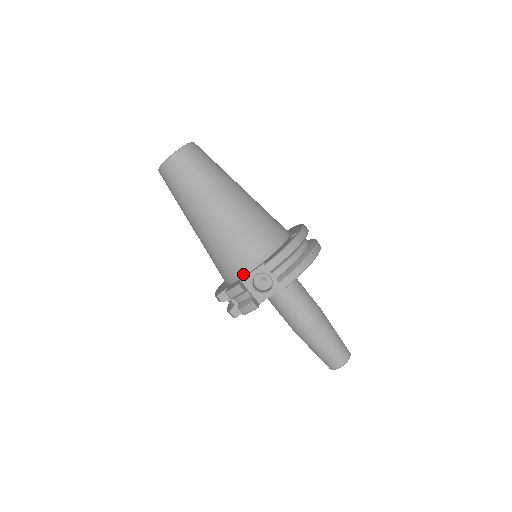
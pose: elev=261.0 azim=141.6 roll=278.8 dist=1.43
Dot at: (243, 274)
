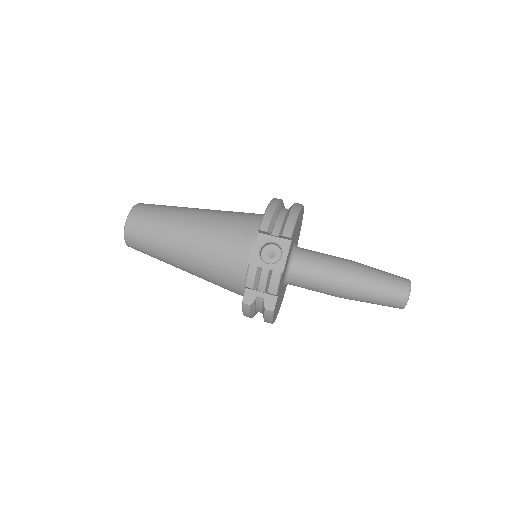
Dot at: (249, 261)
